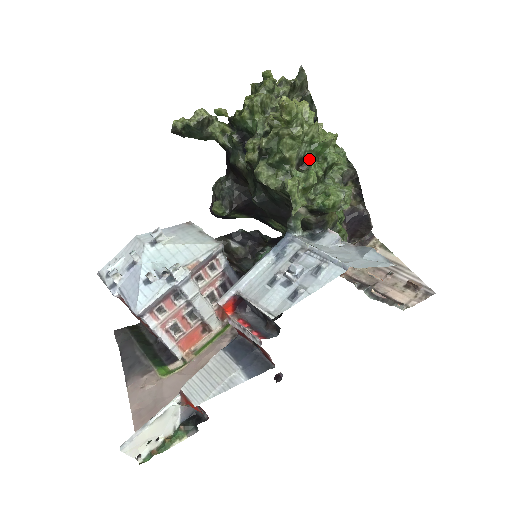
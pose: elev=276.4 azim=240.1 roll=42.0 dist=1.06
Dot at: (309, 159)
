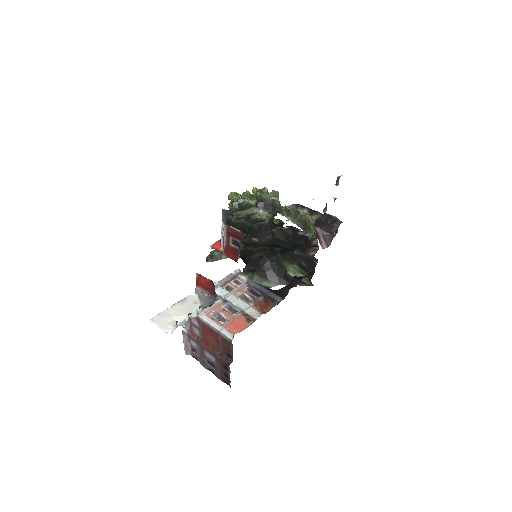
Dot at: occluded
